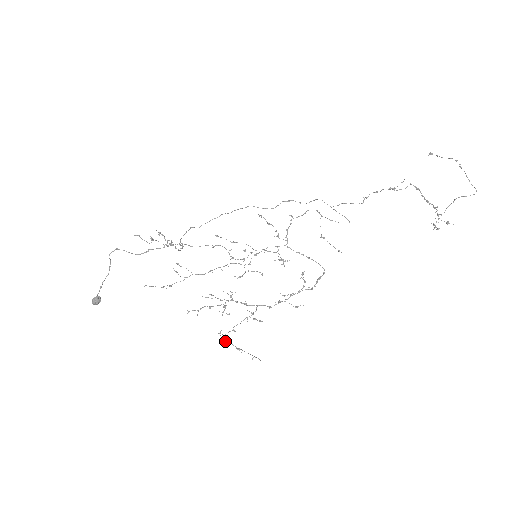
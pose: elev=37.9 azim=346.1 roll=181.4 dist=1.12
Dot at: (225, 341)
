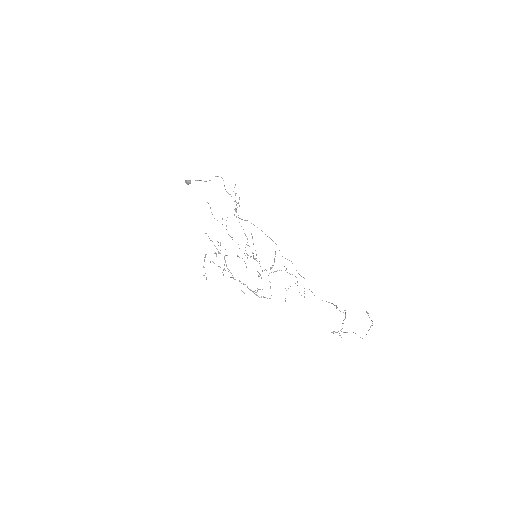
Dot at: occluded
